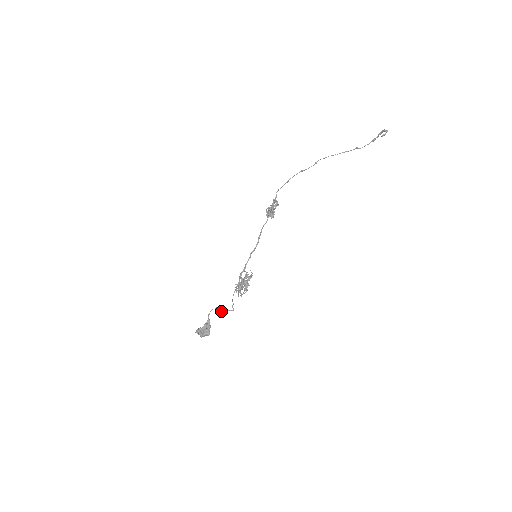
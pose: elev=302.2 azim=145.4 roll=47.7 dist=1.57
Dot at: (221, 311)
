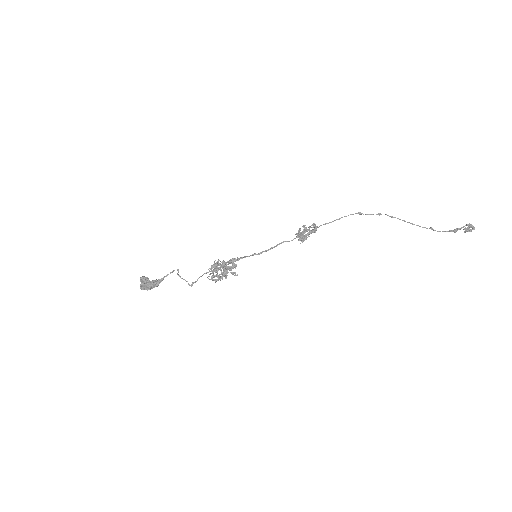
Dot at: occluded
